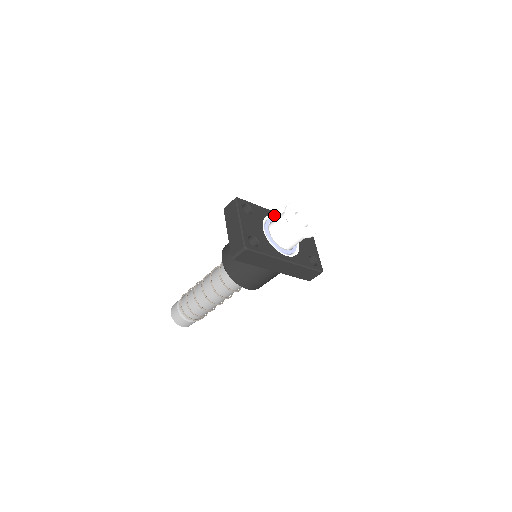
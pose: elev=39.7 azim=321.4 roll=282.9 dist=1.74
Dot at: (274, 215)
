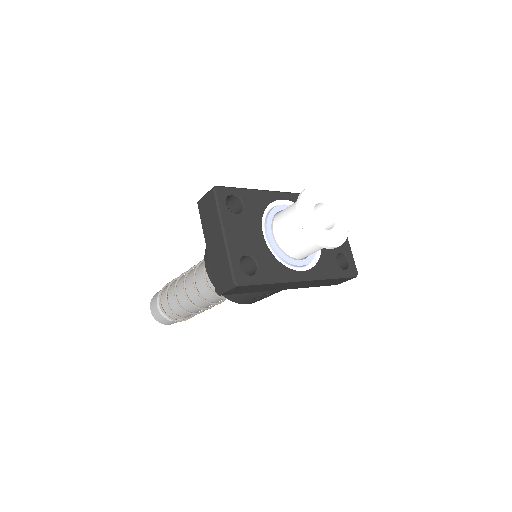
Dot at: (279, 199)
